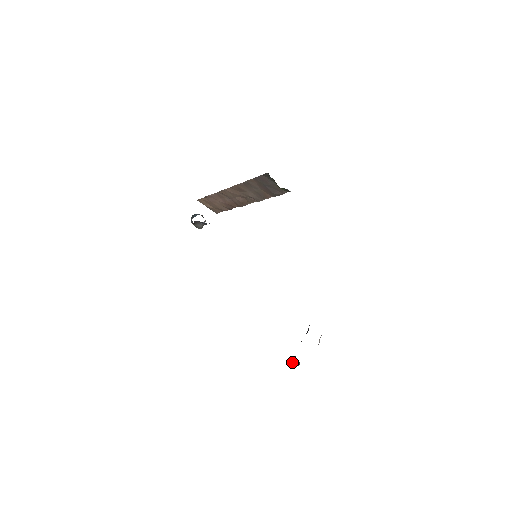
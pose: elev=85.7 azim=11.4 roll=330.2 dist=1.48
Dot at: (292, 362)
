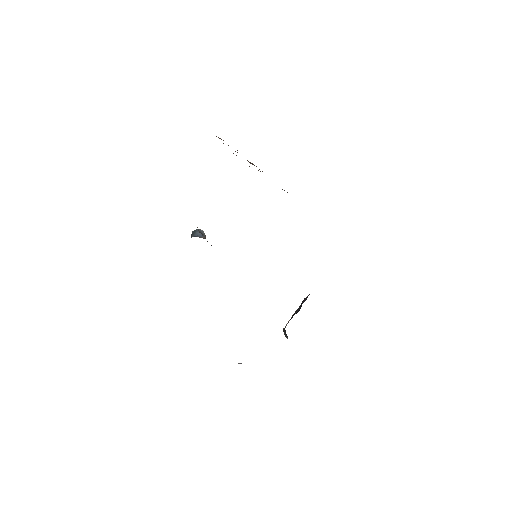
Dot at: (283, 330)
